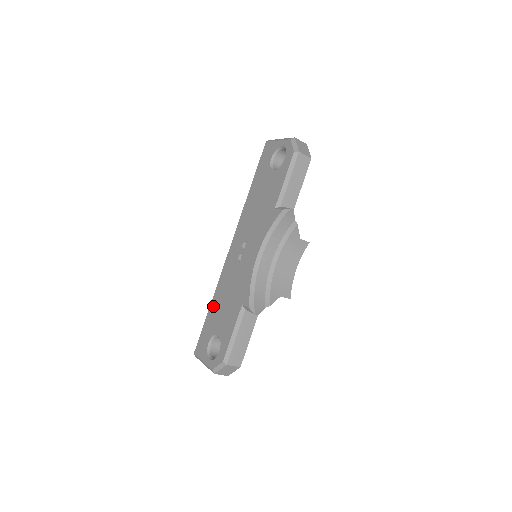
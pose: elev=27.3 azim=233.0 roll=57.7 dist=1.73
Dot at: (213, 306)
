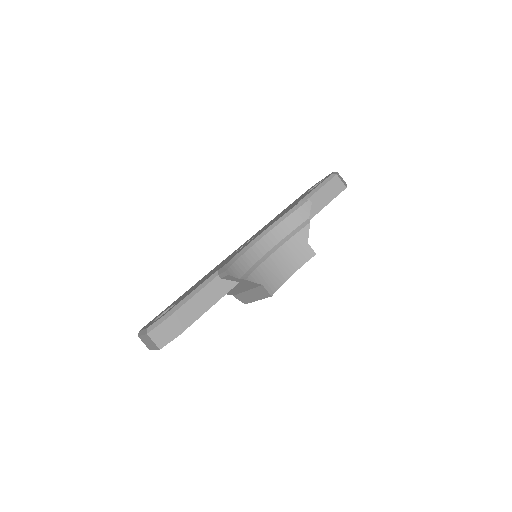
Dot at: (188, 290)
